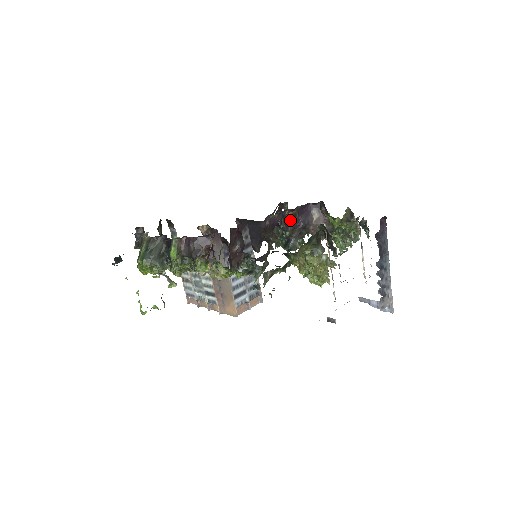
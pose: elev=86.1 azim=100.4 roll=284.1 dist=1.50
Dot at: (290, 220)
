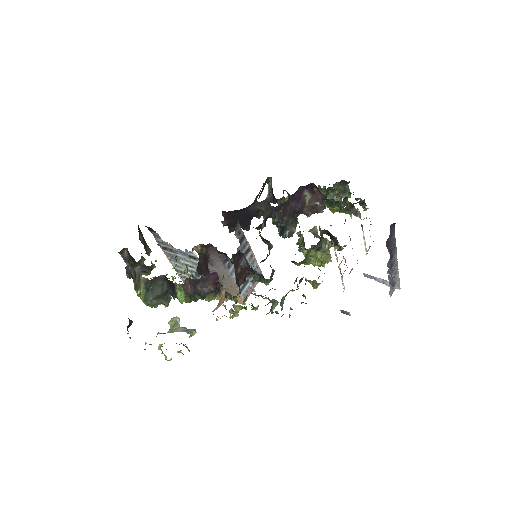
Dot at: (284, 212)
